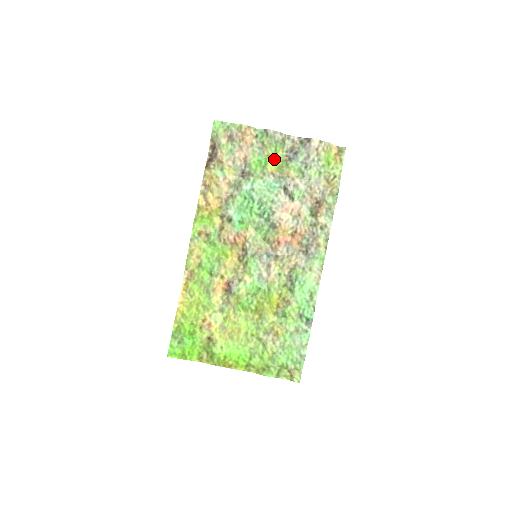
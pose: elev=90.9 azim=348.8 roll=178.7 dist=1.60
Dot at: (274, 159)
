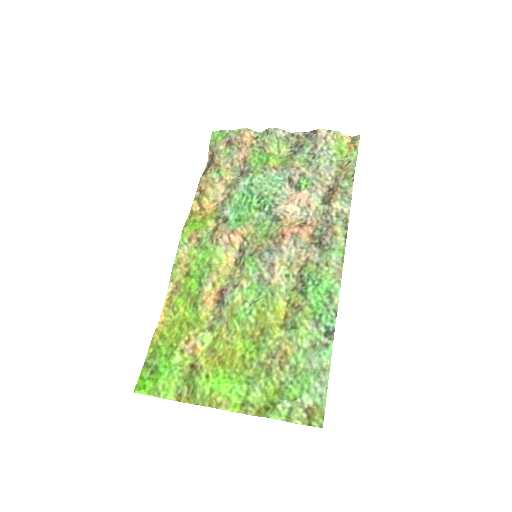
Dot at: (277, 156)
